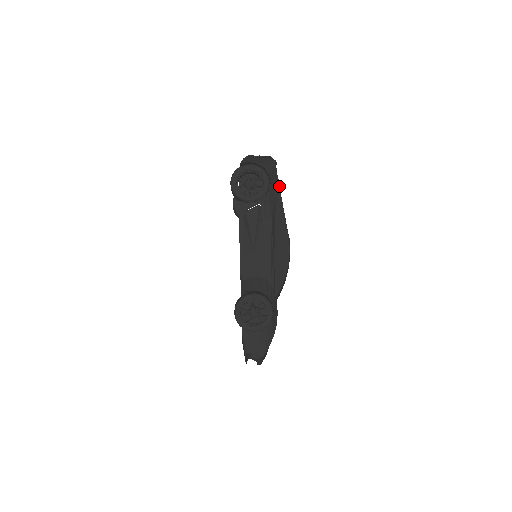
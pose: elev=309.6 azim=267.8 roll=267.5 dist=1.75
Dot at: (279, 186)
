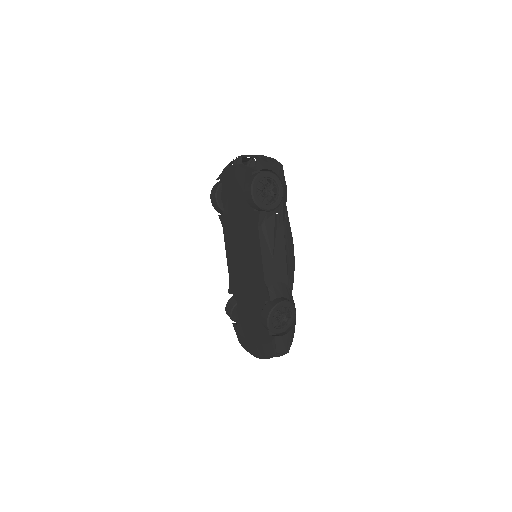
Dot at: occluded
